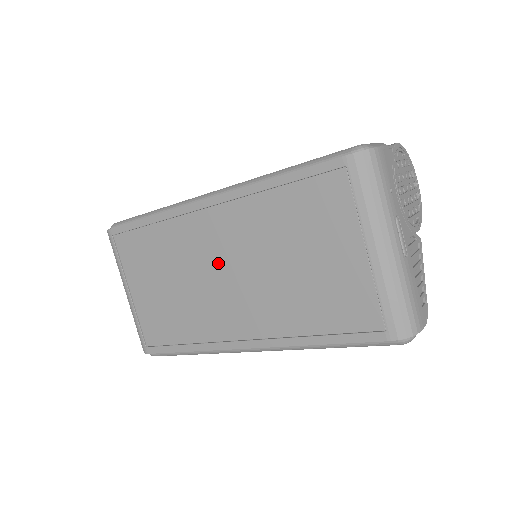
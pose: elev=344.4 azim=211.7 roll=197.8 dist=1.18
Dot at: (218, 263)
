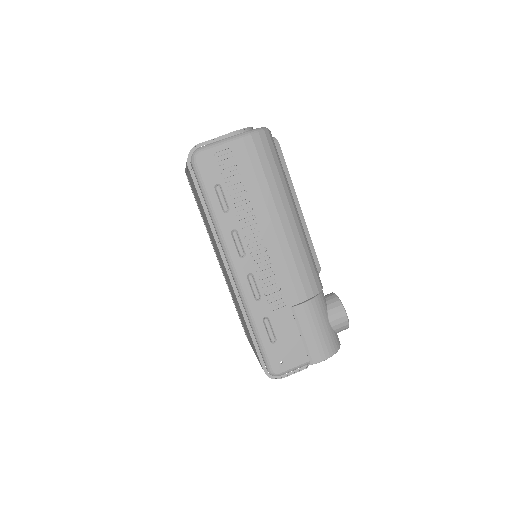
Dot at: occluded
